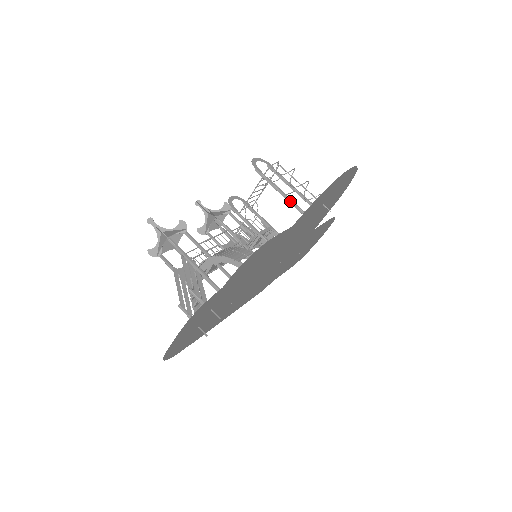
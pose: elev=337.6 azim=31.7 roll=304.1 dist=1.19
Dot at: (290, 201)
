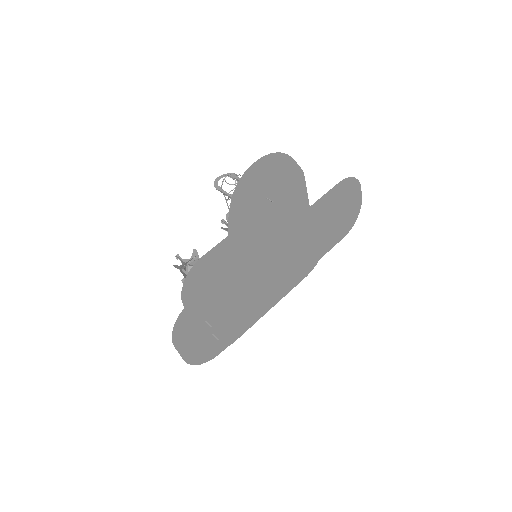
Dot at: occluded
